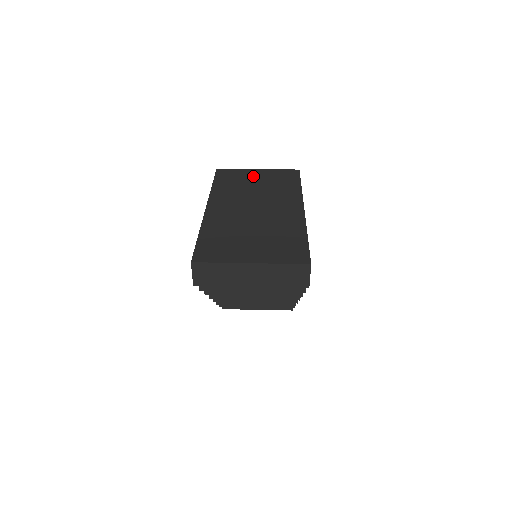
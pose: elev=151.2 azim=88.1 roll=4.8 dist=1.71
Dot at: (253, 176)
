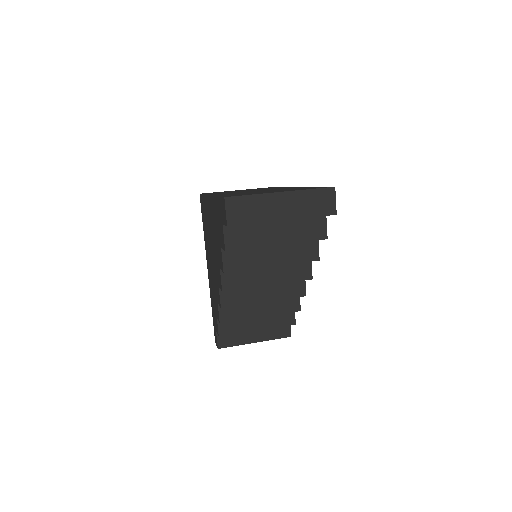
Dot at: occluded
